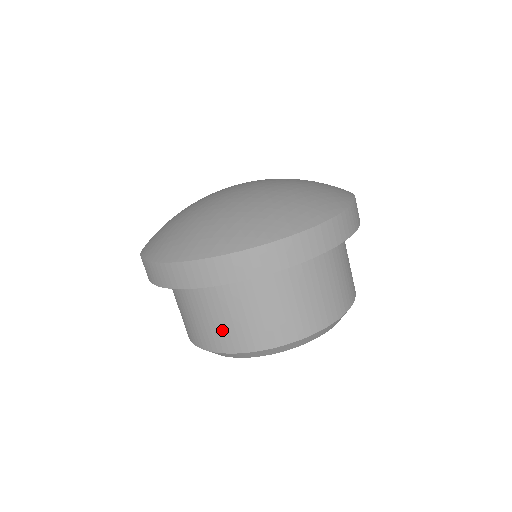
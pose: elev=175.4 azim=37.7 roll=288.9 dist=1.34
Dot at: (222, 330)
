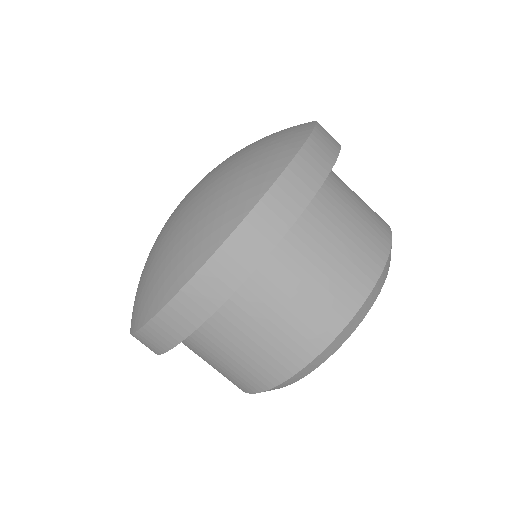
Dot at: occluded
